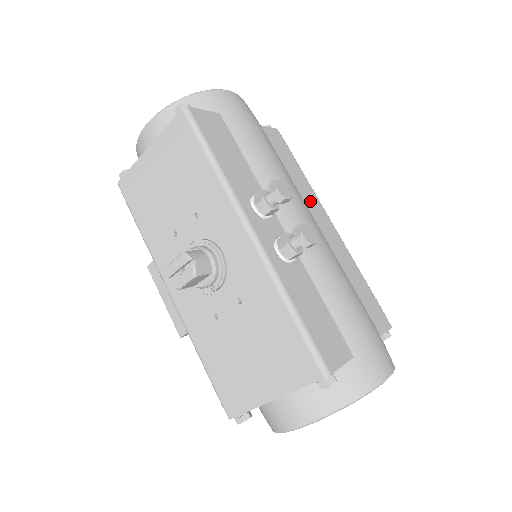
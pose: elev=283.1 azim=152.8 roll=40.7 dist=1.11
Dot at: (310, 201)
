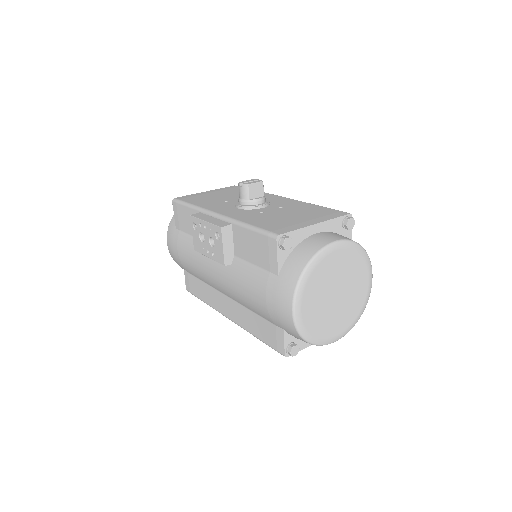
Dot at: occluded
